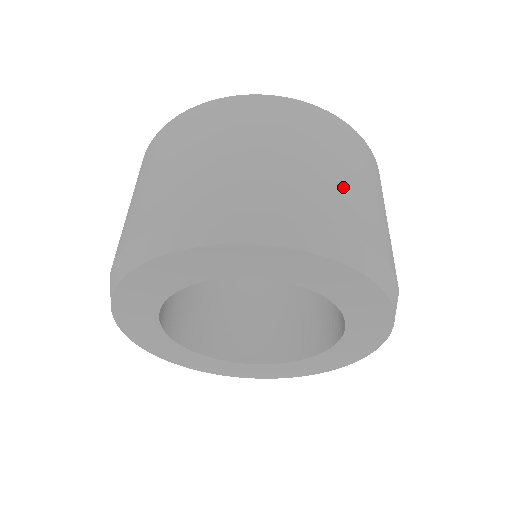
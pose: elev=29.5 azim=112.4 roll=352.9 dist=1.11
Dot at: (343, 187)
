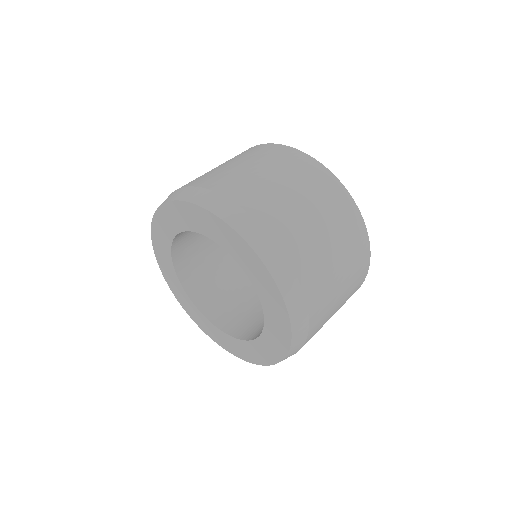
Dot at: (269, 190)
